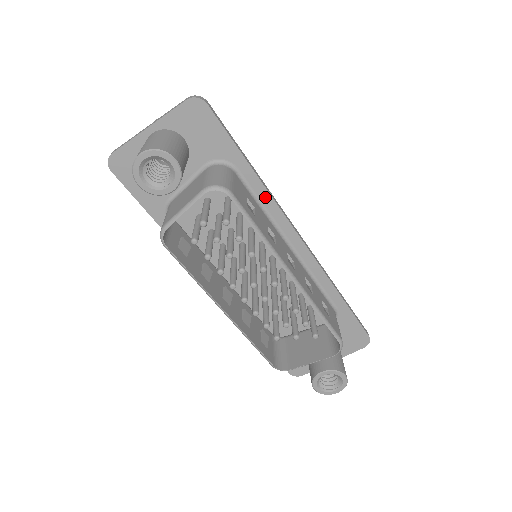
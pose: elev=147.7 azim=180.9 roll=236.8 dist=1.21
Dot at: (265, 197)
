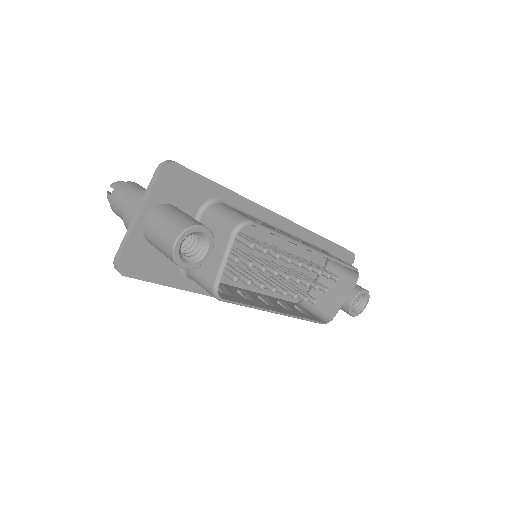
Dot at: (250, 206)
